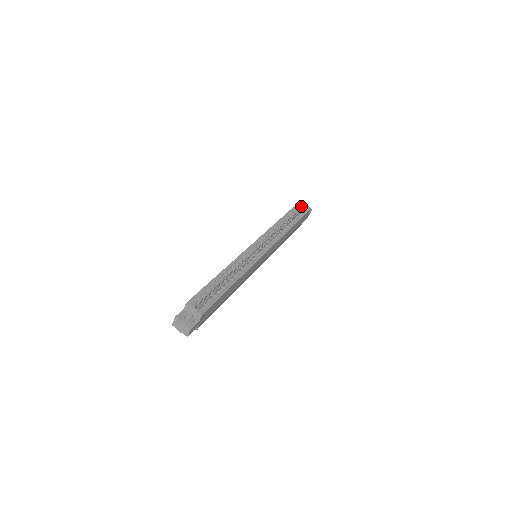
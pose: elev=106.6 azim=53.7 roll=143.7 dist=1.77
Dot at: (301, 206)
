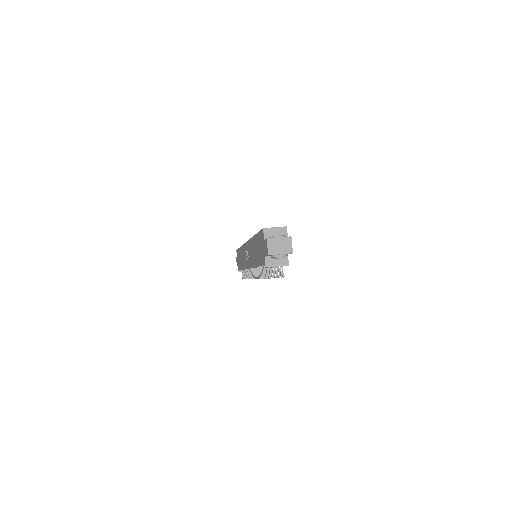
Dot at: occluded
